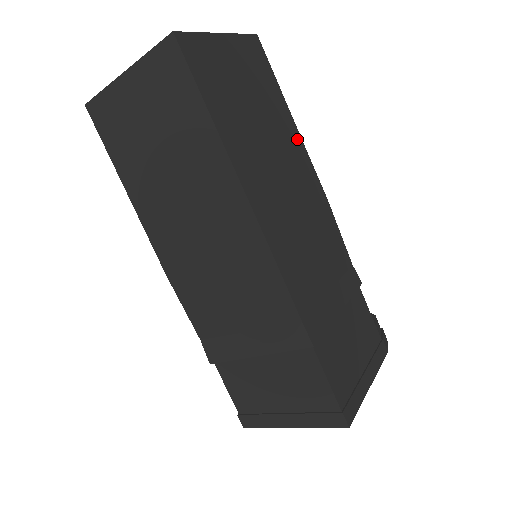
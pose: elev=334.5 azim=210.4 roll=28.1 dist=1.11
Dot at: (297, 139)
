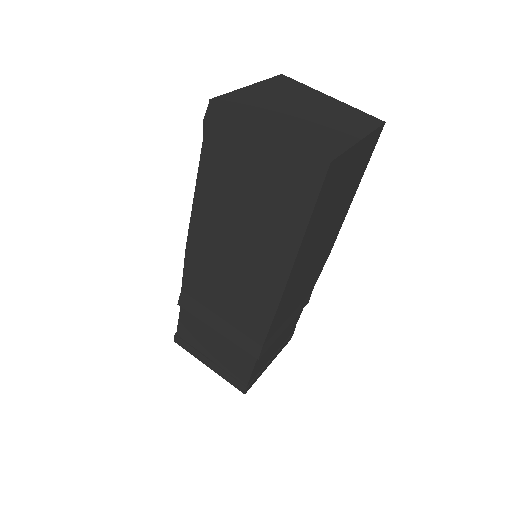
Dot at: (346, 211)
